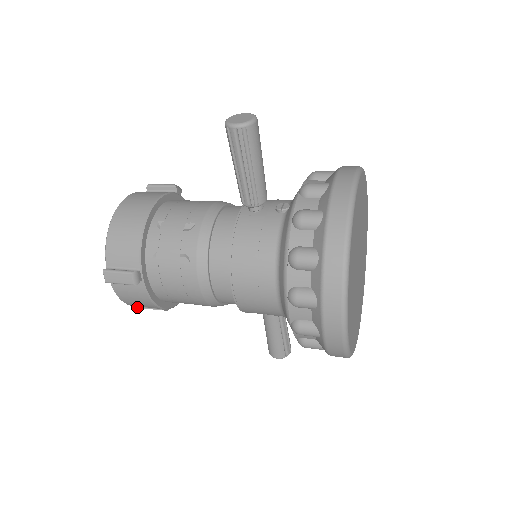
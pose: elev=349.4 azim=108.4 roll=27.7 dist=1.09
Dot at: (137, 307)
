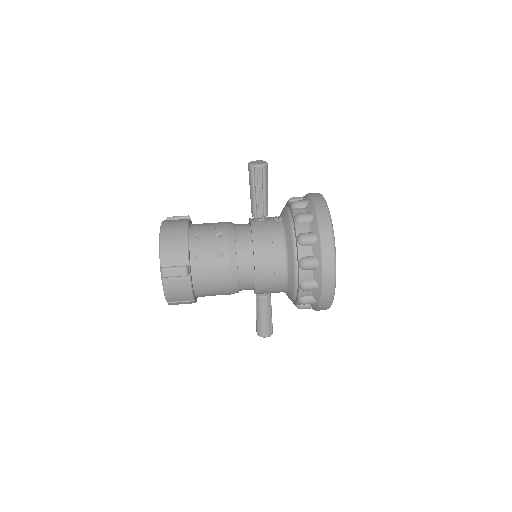
Dot at: (173, 302)
